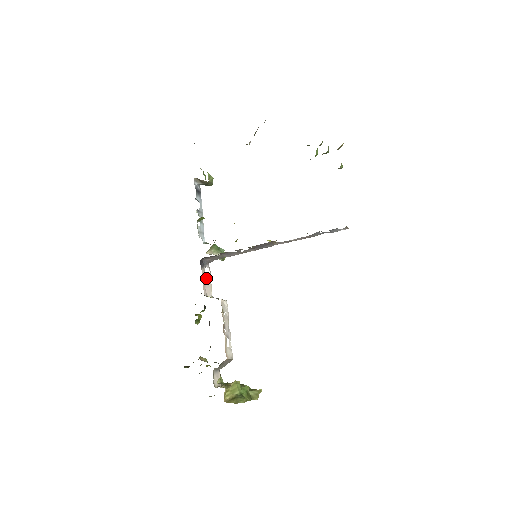
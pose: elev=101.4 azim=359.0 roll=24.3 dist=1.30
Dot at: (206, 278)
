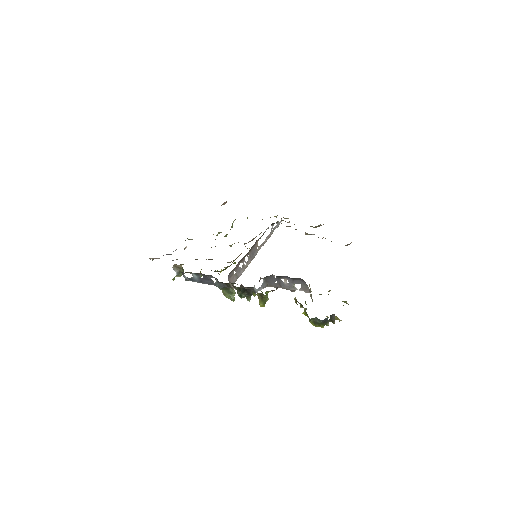
Dot at: occluded
